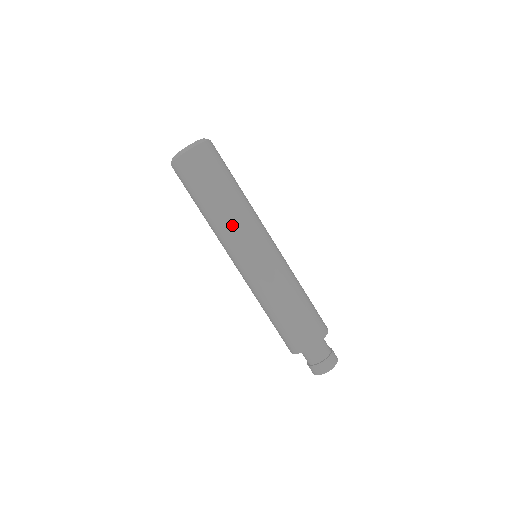
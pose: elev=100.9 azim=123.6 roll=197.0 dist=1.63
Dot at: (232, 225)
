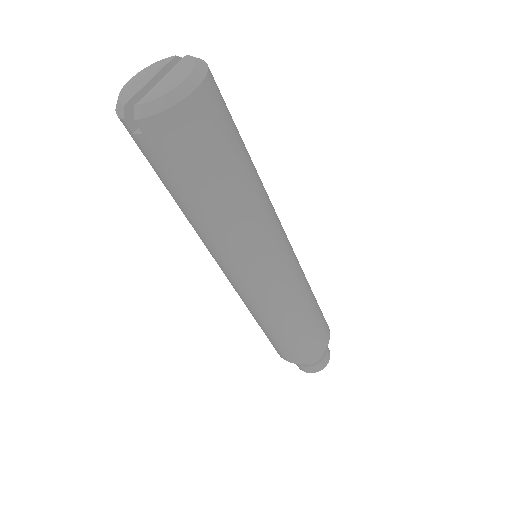
Dot at: (256, 226)
